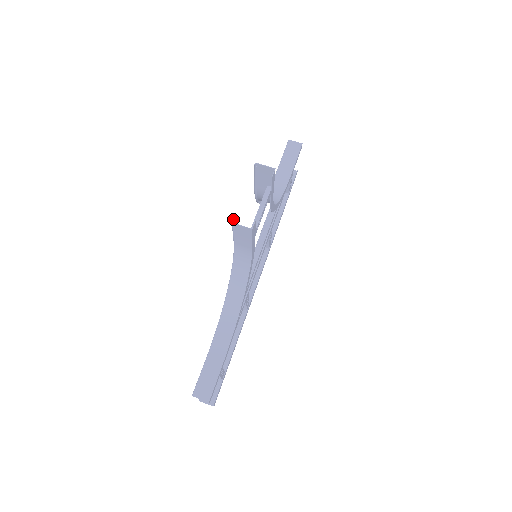
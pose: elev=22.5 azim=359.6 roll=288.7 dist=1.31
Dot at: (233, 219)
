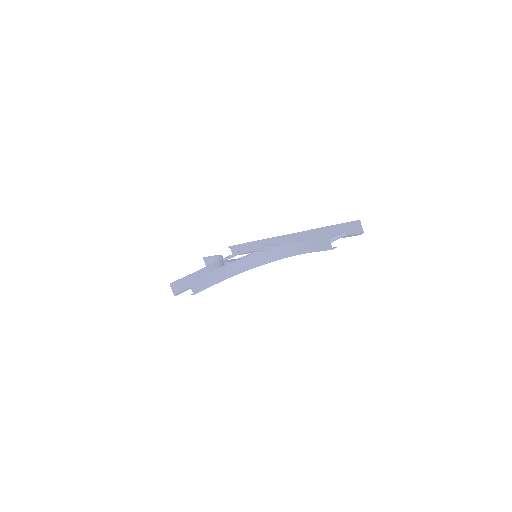
Dot at: (170, 284)
